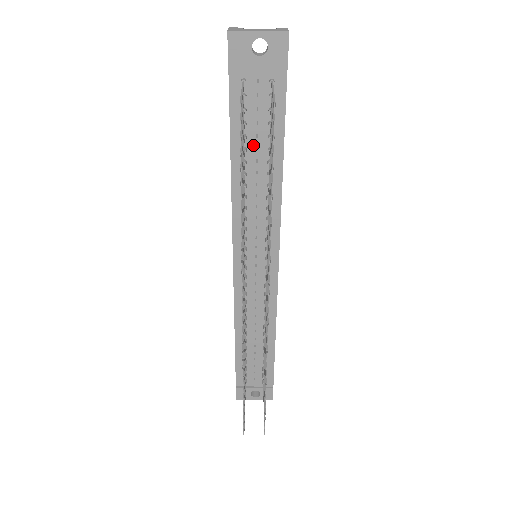
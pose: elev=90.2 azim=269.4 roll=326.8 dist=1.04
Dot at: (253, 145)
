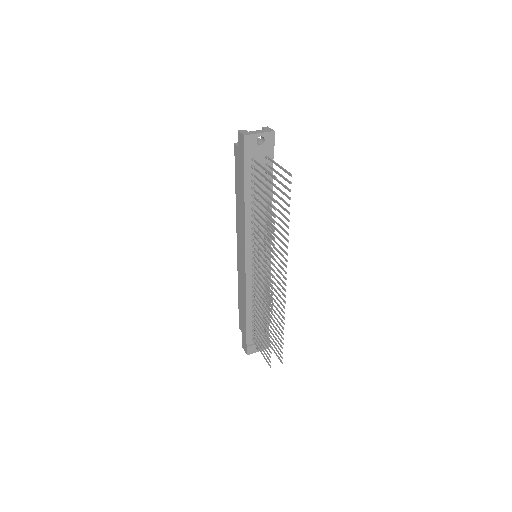
Dot at: occluded
